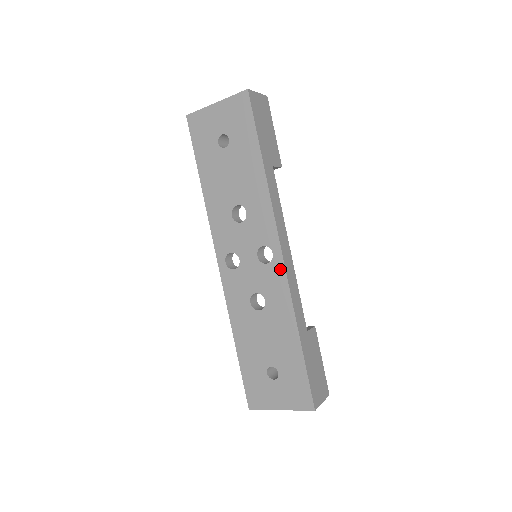
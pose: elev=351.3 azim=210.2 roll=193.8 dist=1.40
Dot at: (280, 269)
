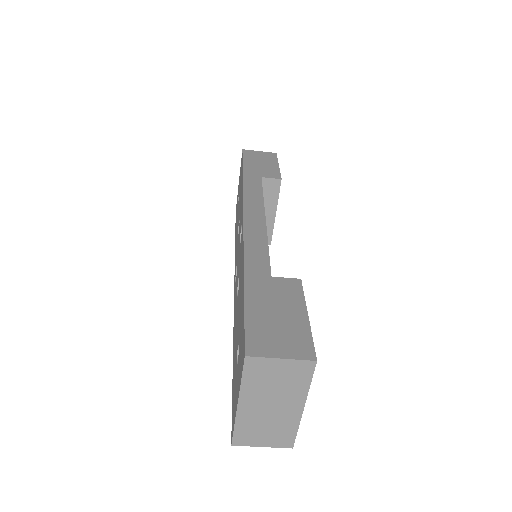
Dot at: (242, 231)
